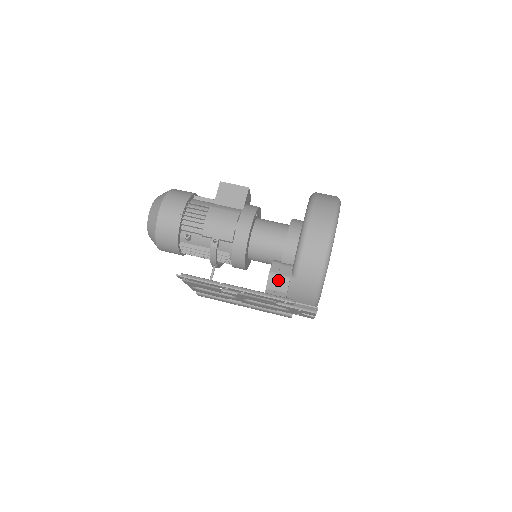
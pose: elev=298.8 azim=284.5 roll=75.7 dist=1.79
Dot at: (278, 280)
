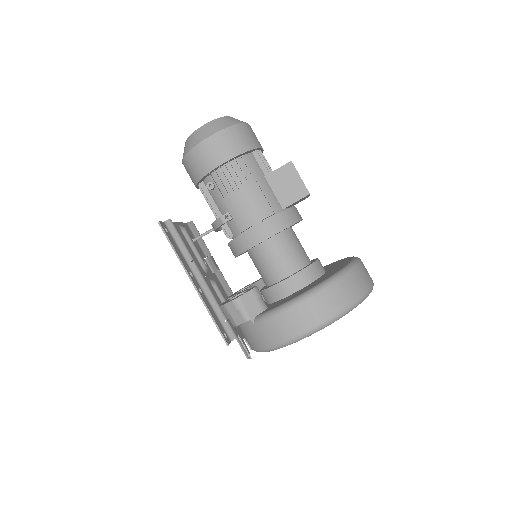
Dot at: (239, 311)
